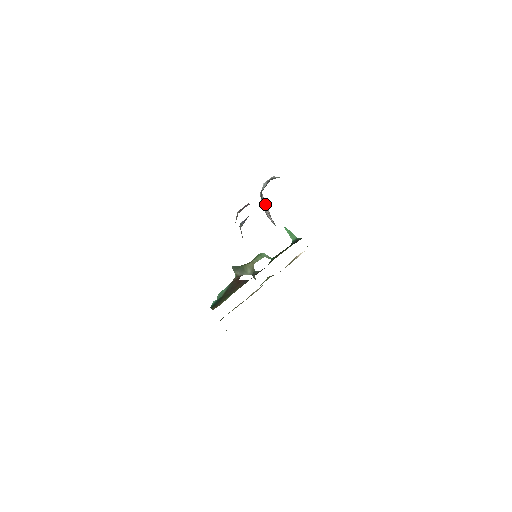
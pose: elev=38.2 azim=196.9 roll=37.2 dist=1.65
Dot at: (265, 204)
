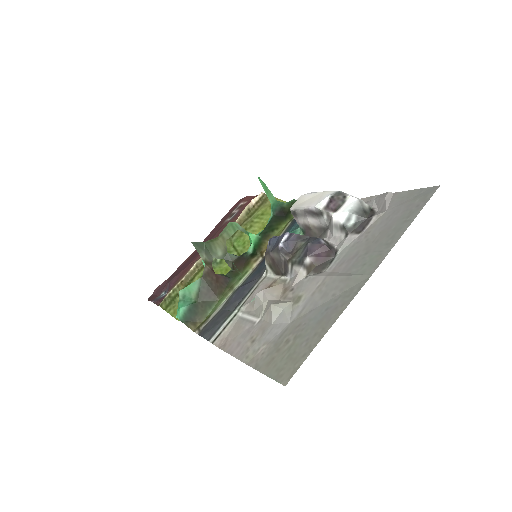
Dot at: (316, 217)
